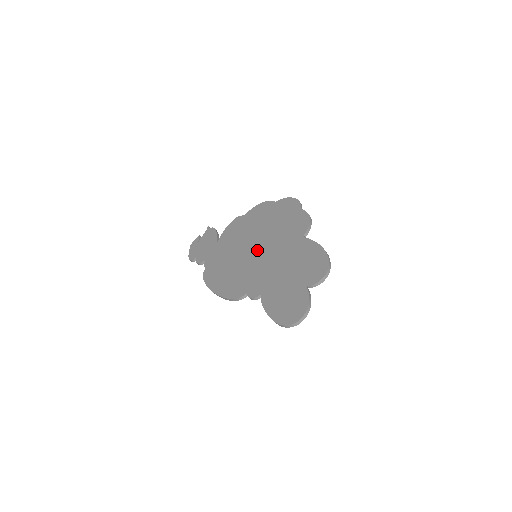
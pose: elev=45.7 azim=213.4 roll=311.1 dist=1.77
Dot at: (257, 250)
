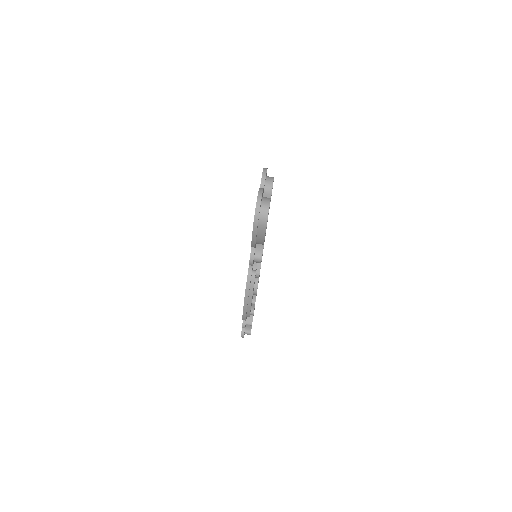
Dot at: occluded
